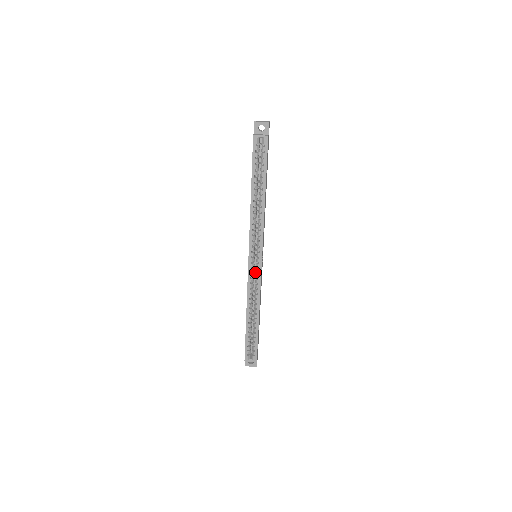
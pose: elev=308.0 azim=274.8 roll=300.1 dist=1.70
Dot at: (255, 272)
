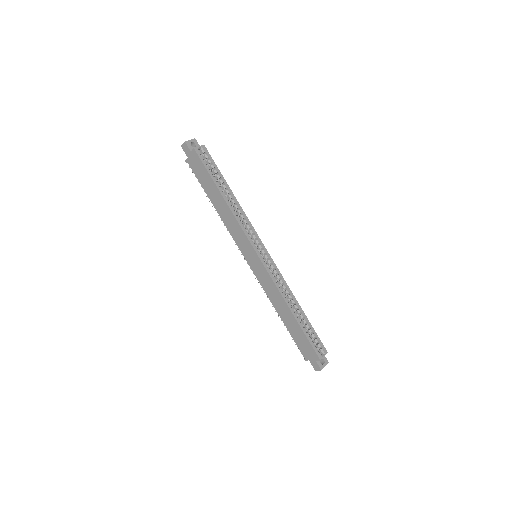
Dot at: occluded
